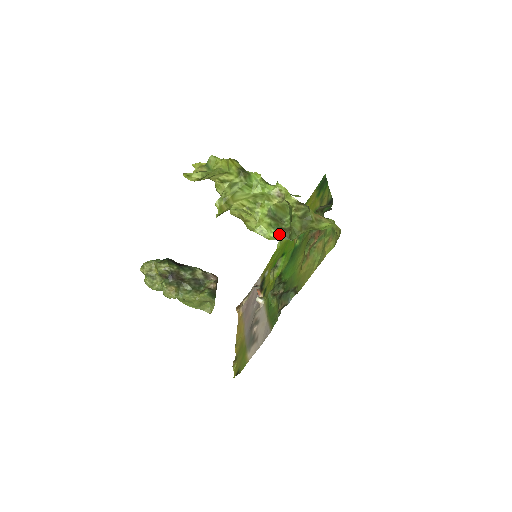
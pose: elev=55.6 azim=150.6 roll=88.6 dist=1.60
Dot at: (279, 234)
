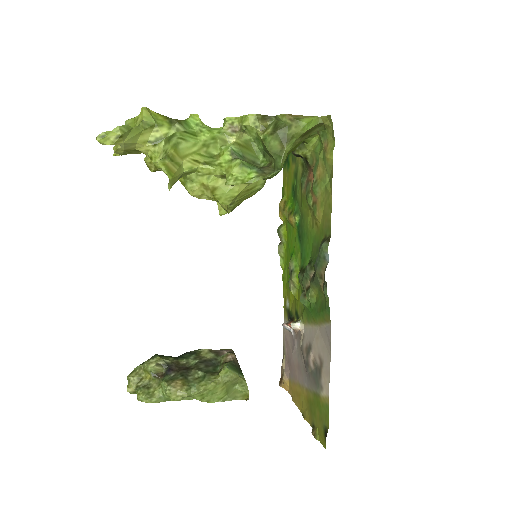
Dot at: (260, 172)
